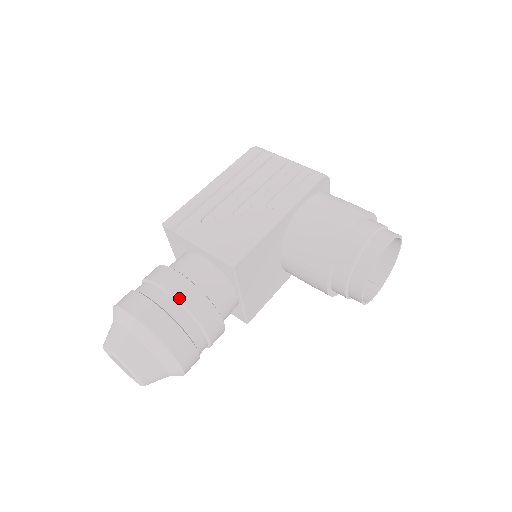
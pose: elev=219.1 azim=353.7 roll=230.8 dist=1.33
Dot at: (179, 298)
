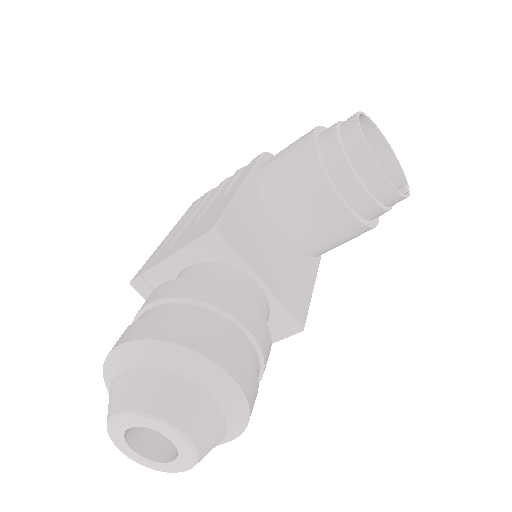
Dot at: (171, 296)
